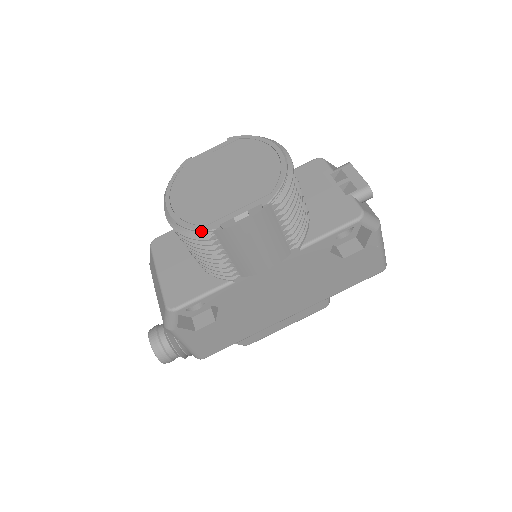
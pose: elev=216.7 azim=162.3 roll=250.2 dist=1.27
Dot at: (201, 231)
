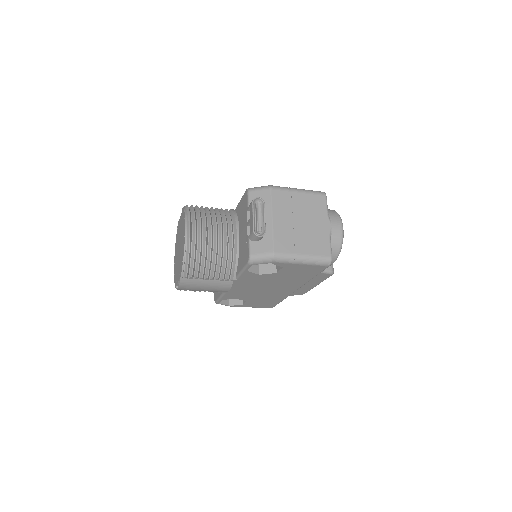
Dot at: occluded
